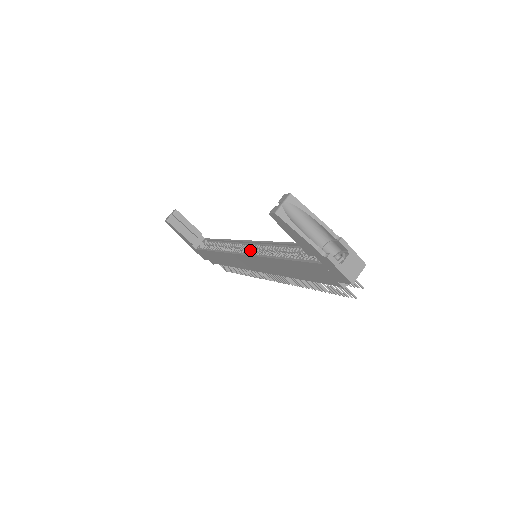
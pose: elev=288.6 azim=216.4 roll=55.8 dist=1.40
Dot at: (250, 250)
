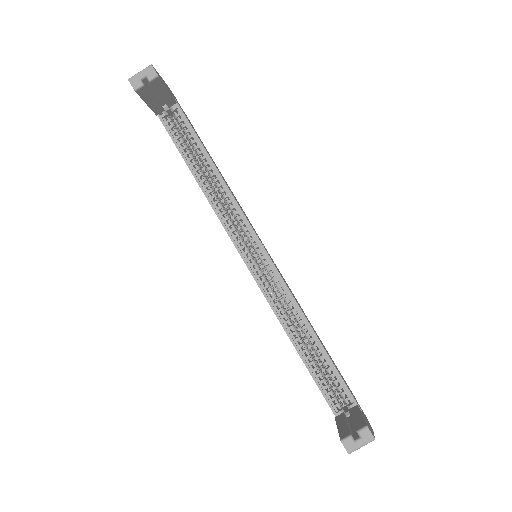
Dot at: (254, 251)
